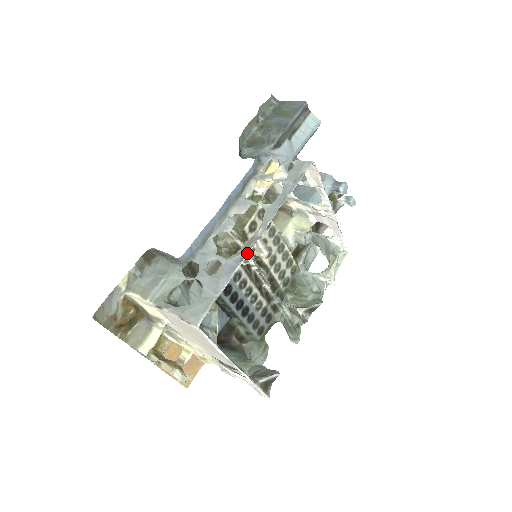
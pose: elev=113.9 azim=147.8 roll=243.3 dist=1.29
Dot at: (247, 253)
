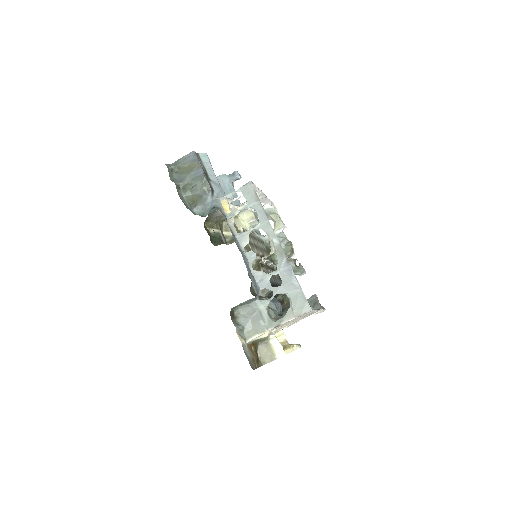
Dot at: (285, 257)
